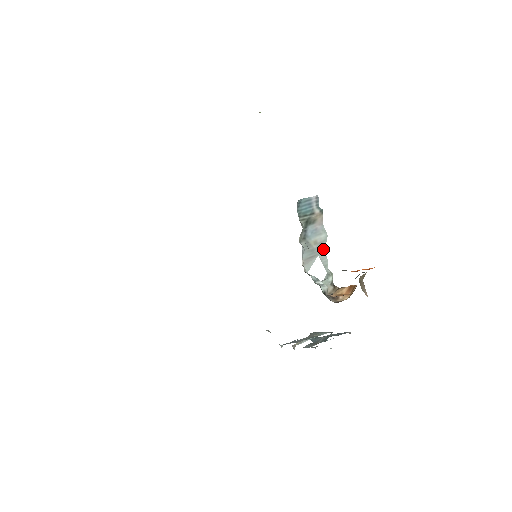
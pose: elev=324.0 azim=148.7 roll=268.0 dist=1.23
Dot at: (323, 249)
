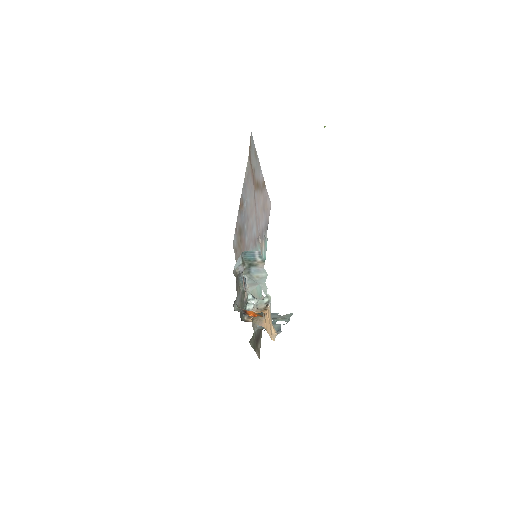
Dot at: (264, 281)
